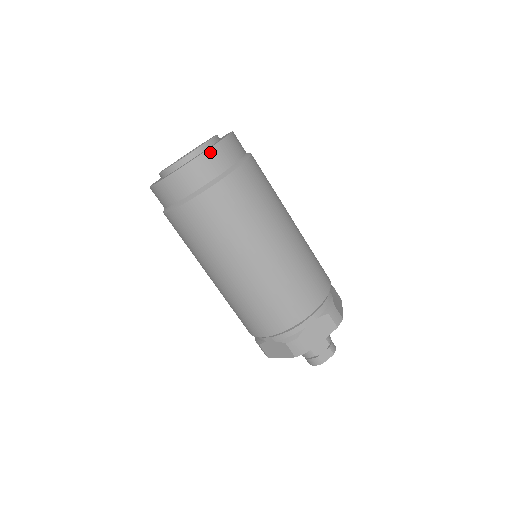
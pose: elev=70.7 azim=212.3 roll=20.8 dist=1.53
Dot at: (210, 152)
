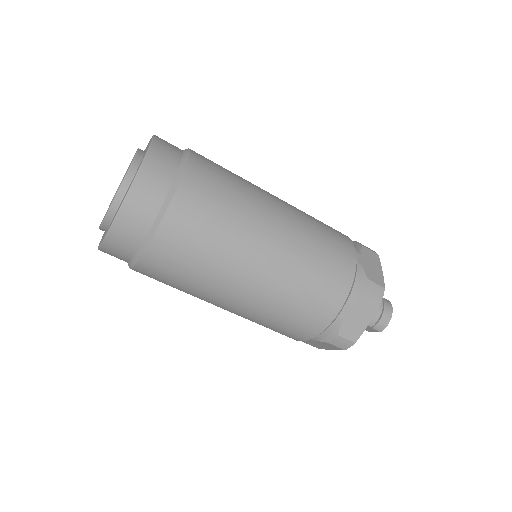
Dot at: (104, 247)
